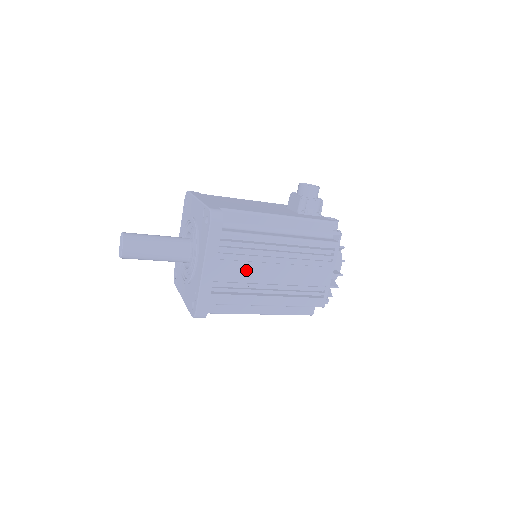
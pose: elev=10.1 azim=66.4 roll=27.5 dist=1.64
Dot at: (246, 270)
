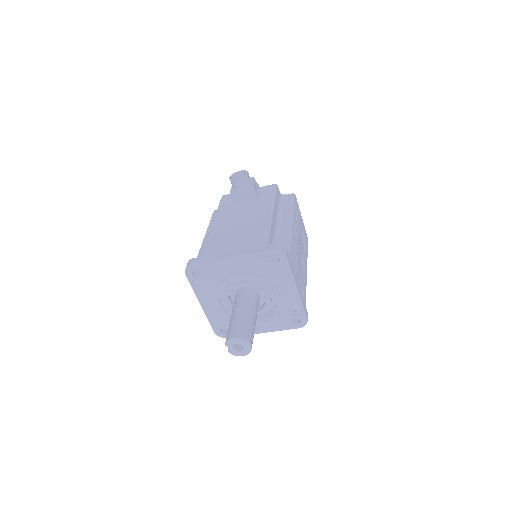
Dot at: (299, 264)
